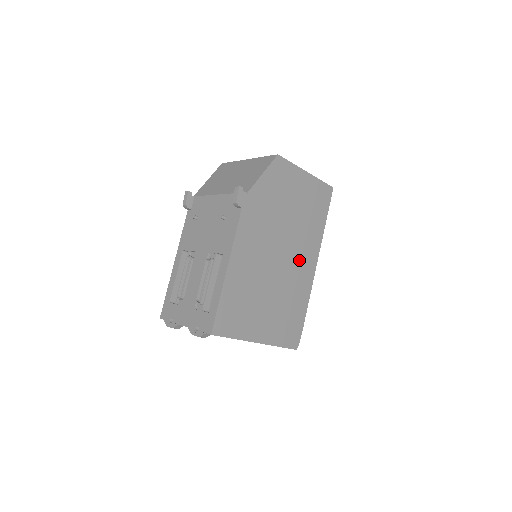
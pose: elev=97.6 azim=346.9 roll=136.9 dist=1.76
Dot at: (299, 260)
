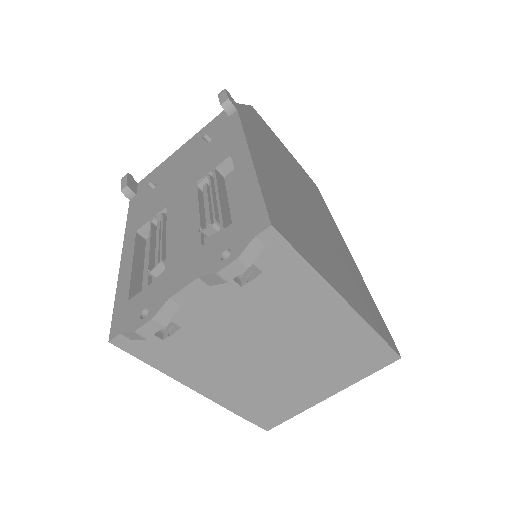
Dot at: (329, 228)
